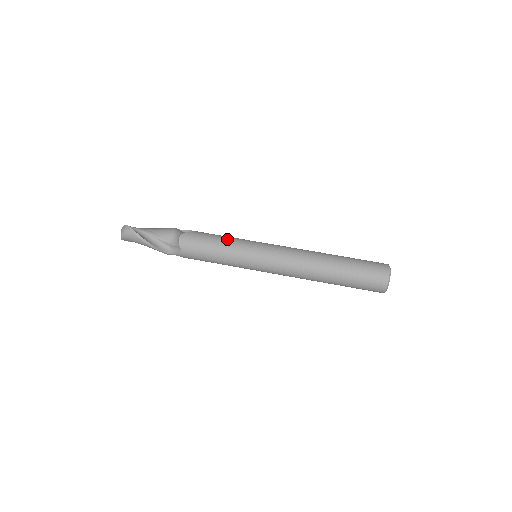
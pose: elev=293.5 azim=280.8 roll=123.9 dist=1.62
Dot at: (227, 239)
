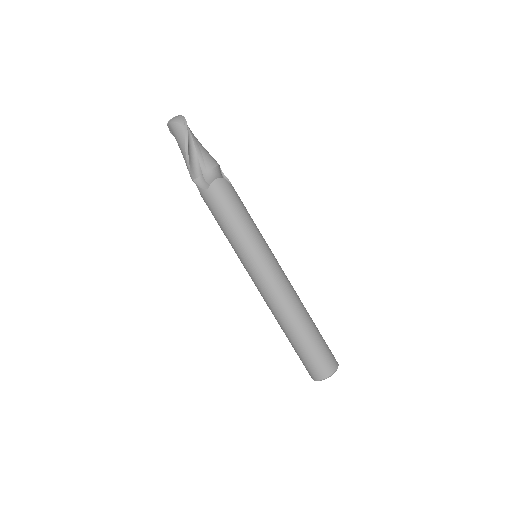
Dot at: (251, 221)
